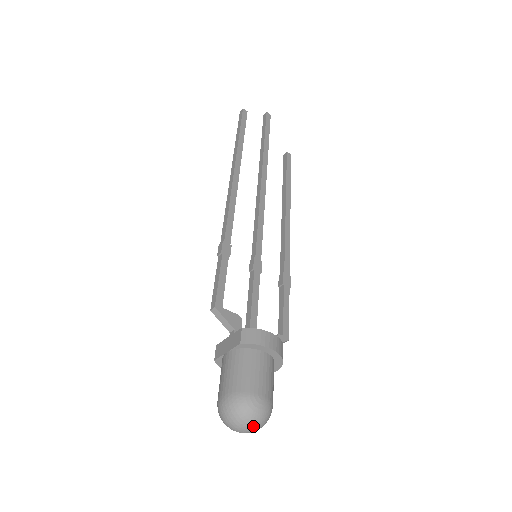
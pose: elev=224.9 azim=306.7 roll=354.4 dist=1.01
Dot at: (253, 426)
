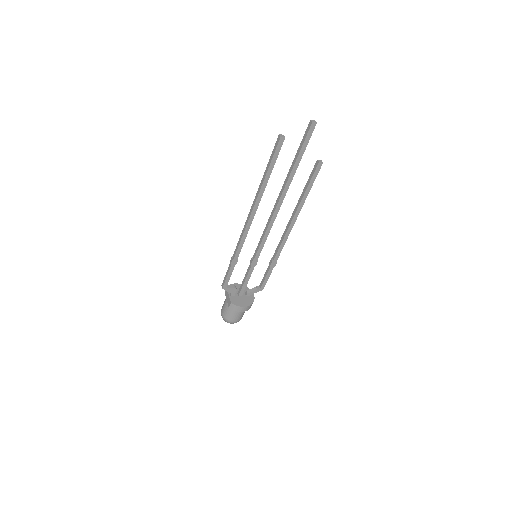
Dot at: occluded
